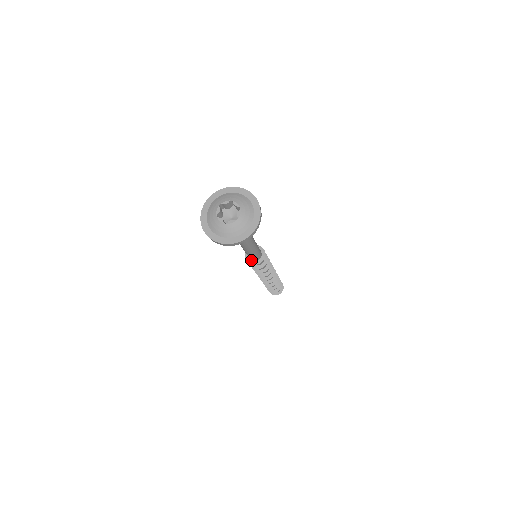
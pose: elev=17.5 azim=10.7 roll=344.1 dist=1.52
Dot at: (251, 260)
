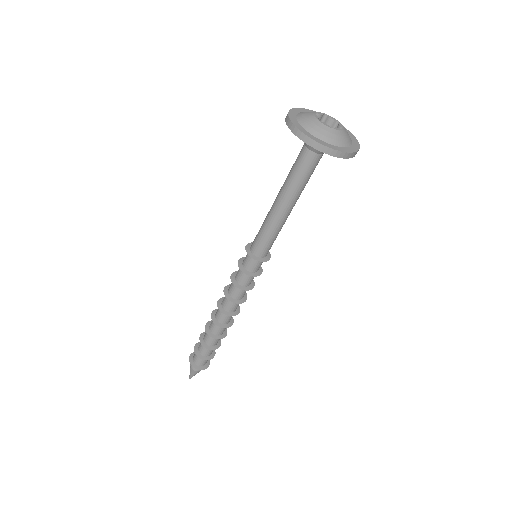
Dot at: (256, 256)
